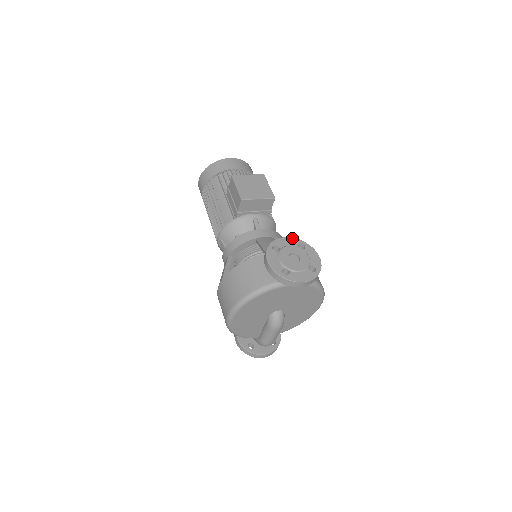
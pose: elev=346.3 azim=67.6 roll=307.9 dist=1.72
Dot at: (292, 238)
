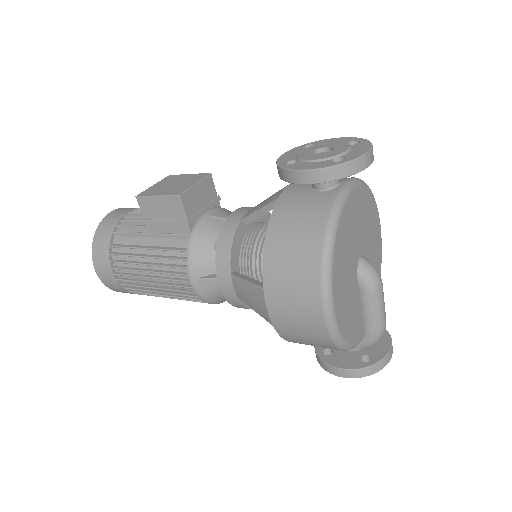
Dot at: (289, 151)
